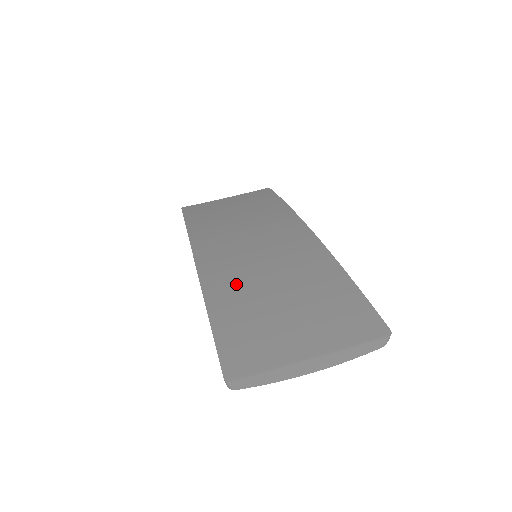
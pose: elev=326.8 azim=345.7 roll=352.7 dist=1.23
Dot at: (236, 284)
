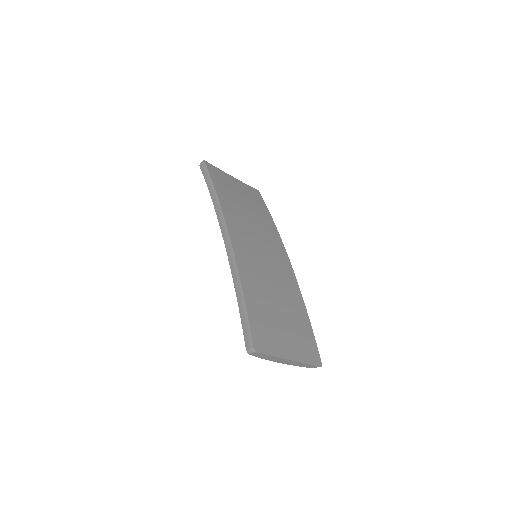
Dot at: (256, 280)
